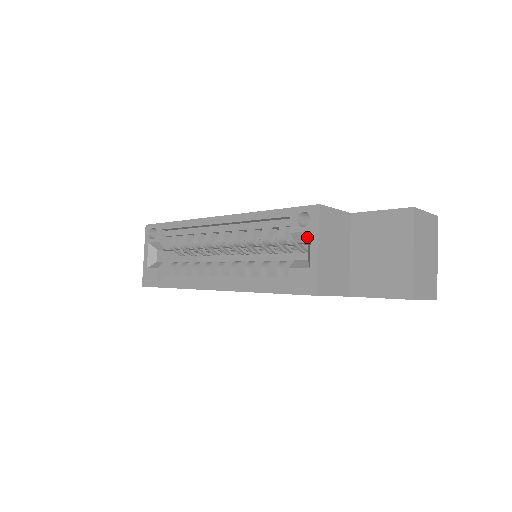
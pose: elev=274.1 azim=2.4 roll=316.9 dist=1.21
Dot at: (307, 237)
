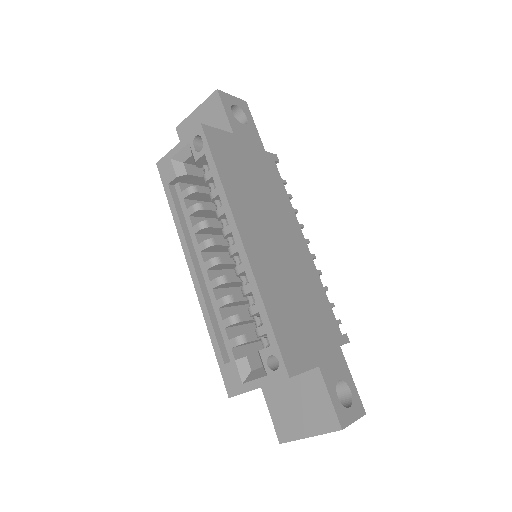
Dot at: (264, 368)
